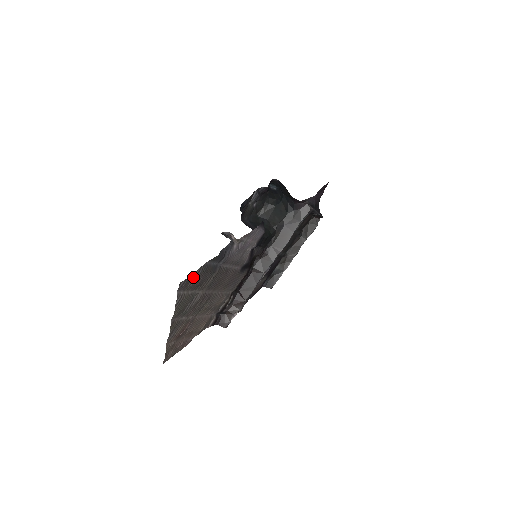
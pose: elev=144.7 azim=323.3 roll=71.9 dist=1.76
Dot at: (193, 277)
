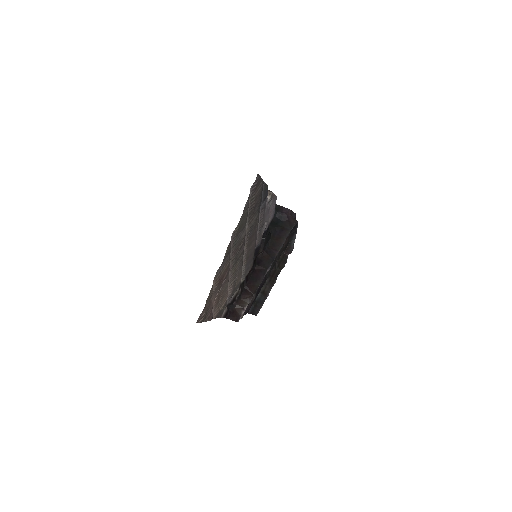
Dot at: (258, 186)
